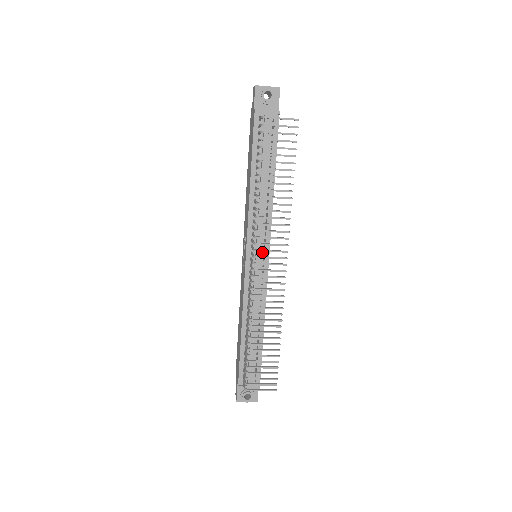
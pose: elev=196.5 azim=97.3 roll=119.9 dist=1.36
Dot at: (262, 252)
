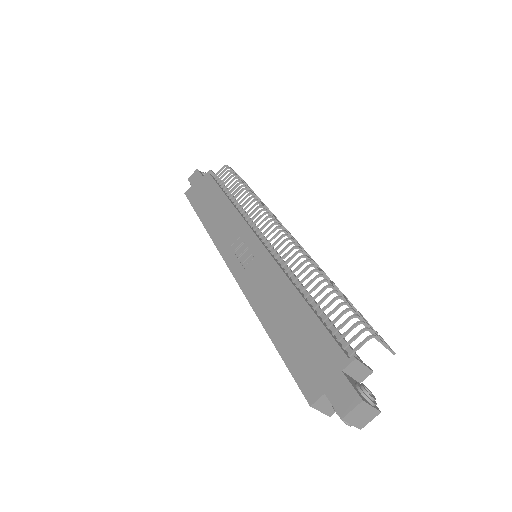
Dot at: occluded
